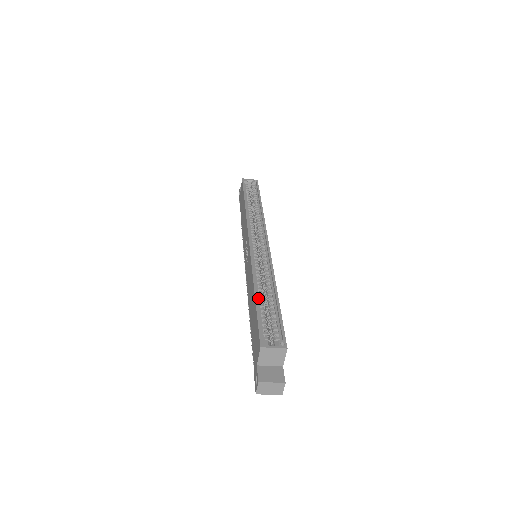
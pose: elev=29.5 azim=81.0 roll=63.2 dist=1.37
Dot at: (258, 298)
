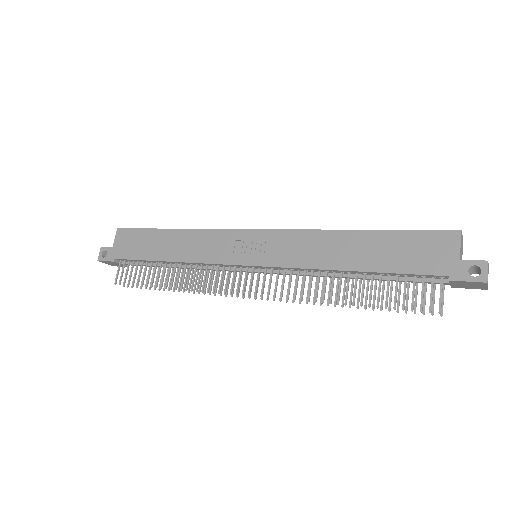
Dot at: (368, 234)
